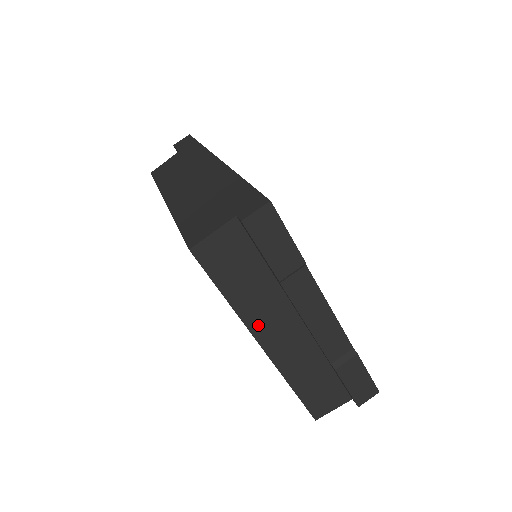
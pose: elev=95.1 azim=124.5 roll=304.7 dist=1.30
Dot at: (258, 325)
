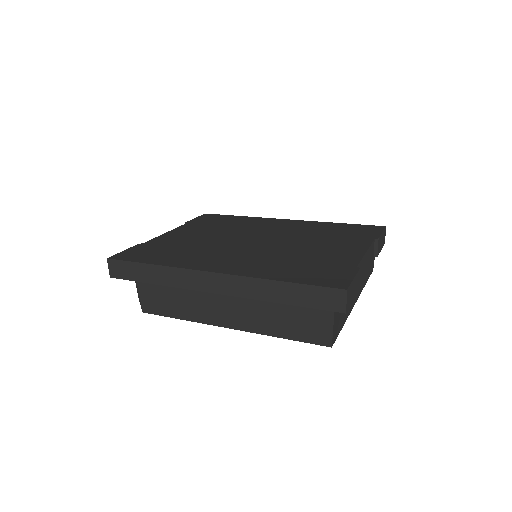
Dot at: (352, 303)
